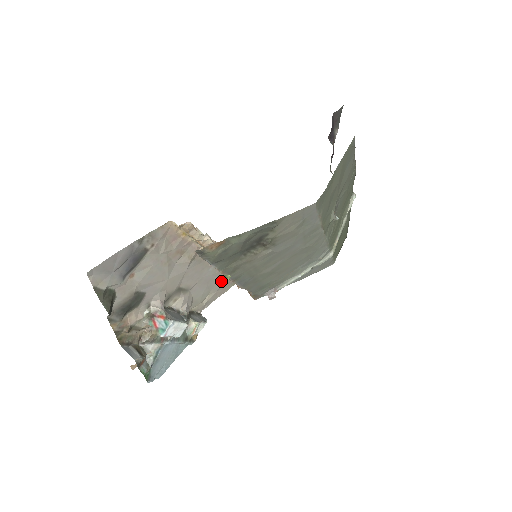
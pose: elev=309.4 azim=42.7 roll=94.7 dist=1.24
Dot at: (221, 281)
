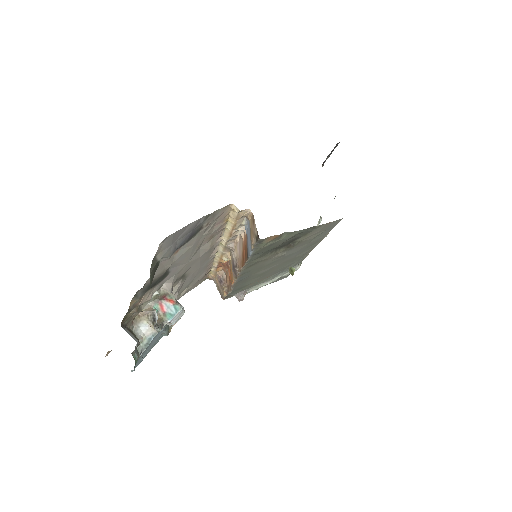
Dot at: (202, 275)
